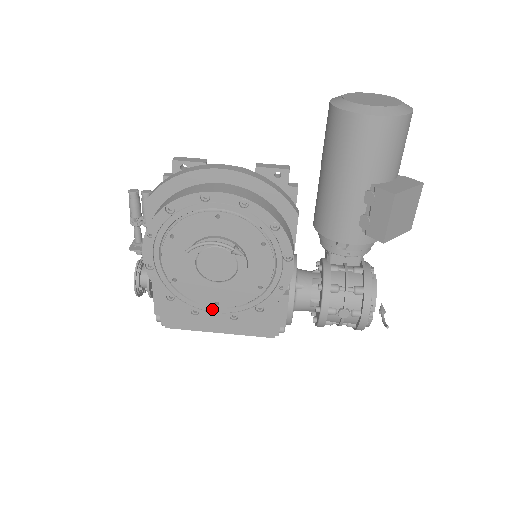
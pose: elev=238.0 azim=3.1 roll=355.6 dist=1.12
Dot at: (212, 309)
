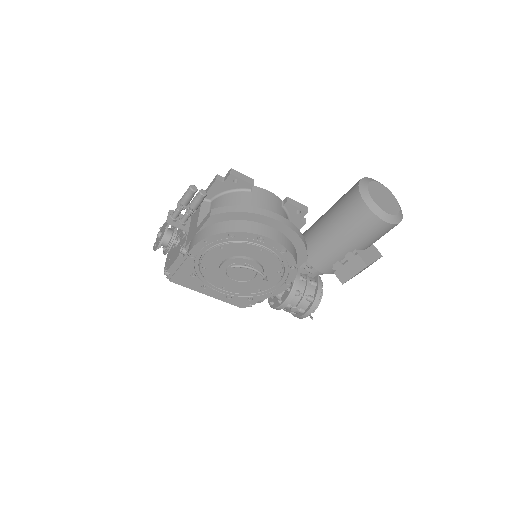
Dot at: (217, 289)
